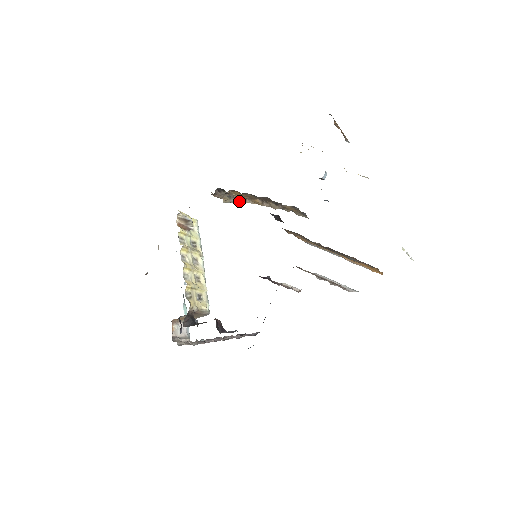
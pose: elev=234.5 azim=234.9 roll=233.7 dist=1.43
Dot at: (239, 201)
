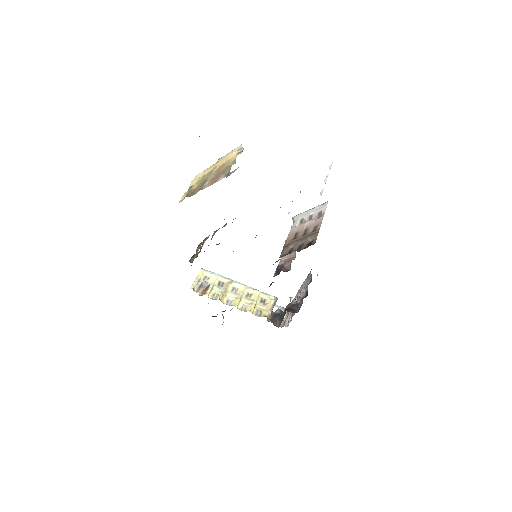
Dot at: occluded
